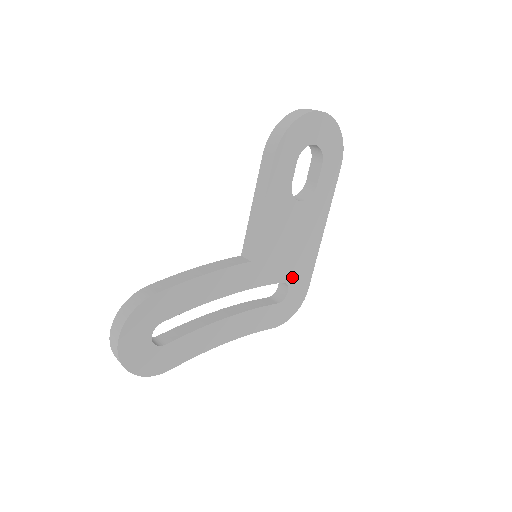
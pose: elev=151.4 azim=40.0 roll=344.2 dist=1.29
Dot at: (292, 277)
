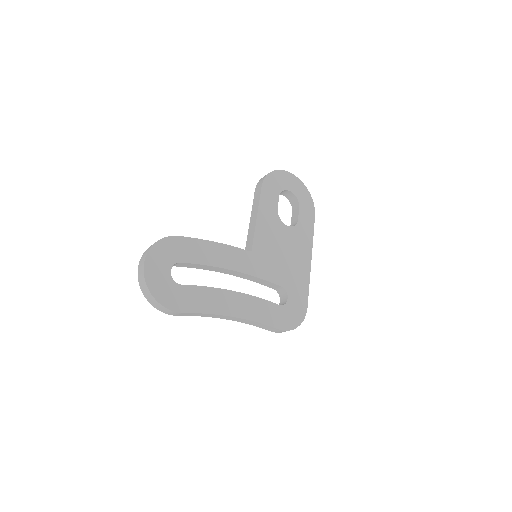
Dot at: (289, 287)
